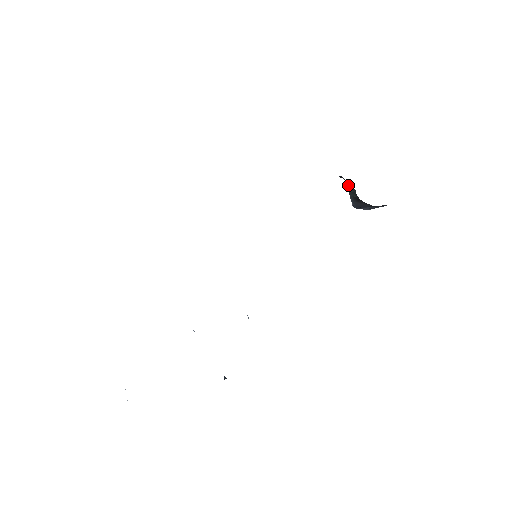
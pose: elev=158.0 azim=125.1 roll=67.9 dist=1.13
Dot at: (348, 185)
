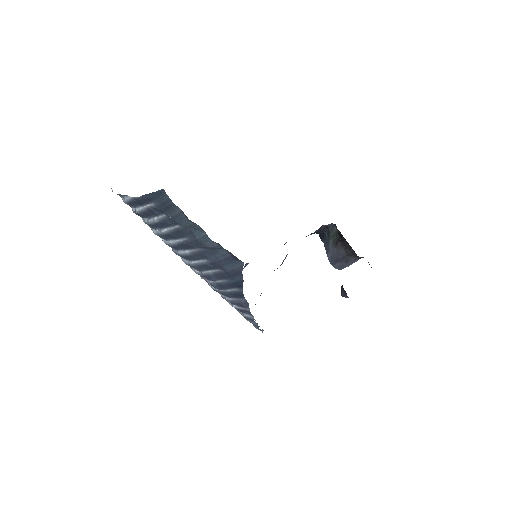
Dot at: (330, 230)
